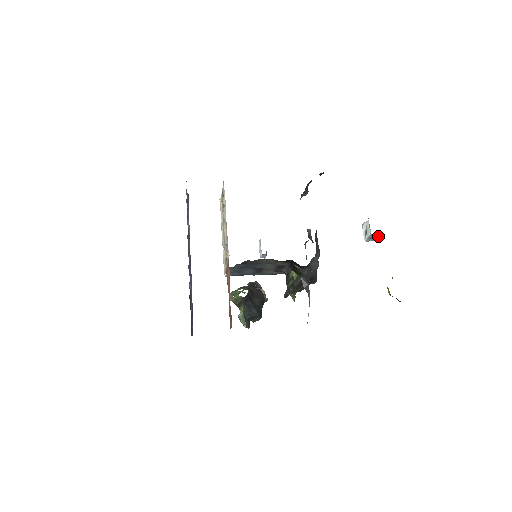
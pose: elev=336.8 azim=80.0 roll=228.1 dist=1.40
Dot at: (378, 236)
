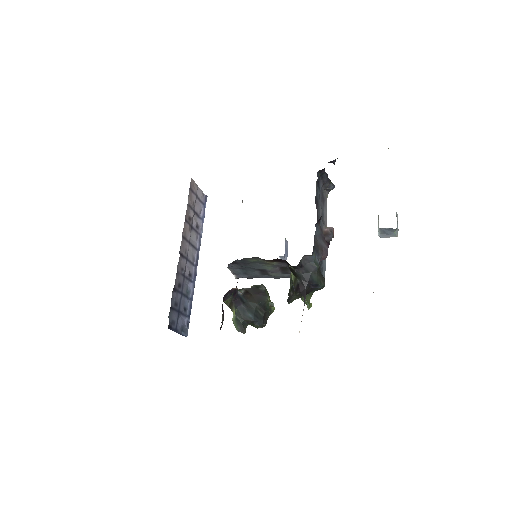
Dot at: (391, 230)
